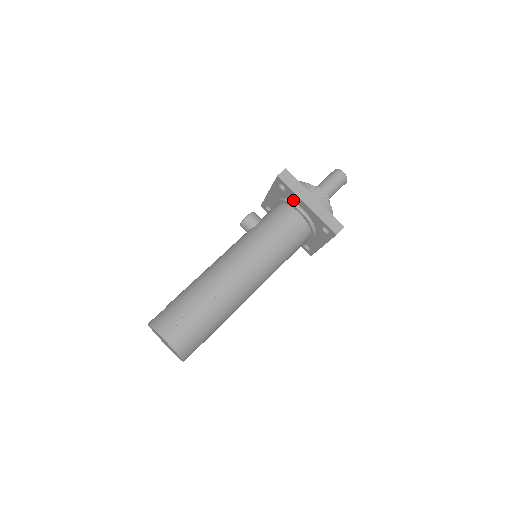
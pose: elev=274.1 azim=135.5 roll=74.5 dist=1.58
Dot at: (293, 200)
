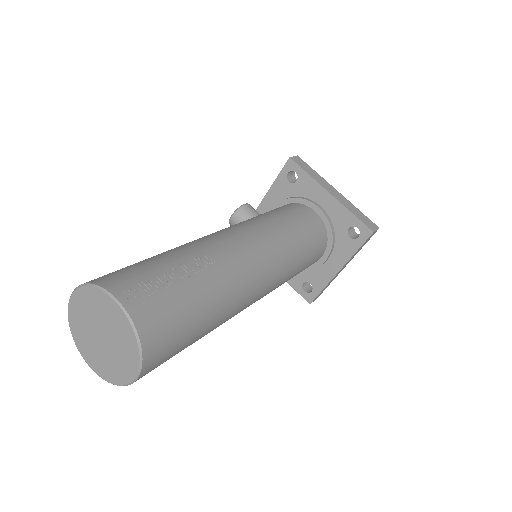
Dot at: (306, 195)
